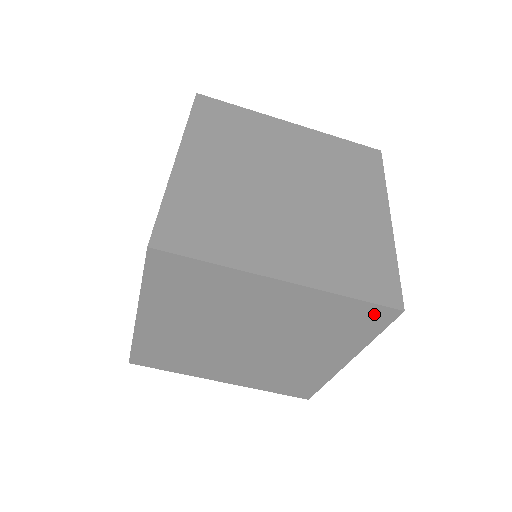
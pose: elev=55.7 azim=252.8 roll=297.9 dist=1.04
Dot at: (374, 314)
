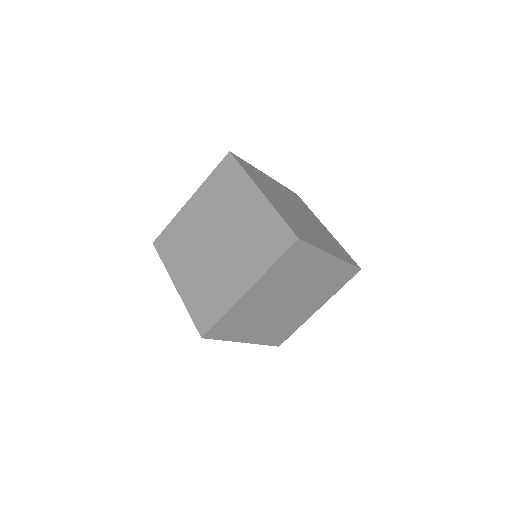
Dot at: (350, 273)
